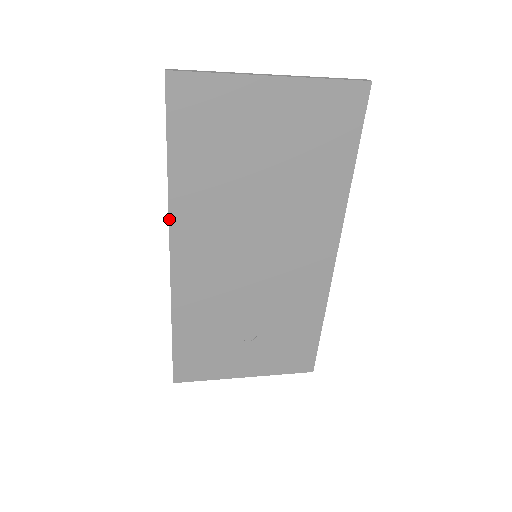
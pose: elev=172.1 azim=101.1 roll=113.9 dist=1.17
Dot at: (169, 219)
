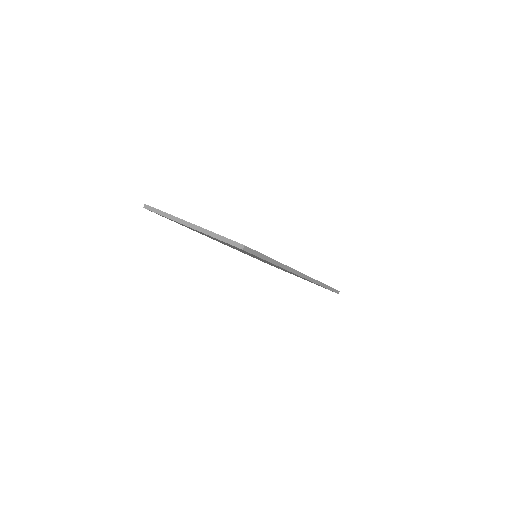
Dot at: occluded
